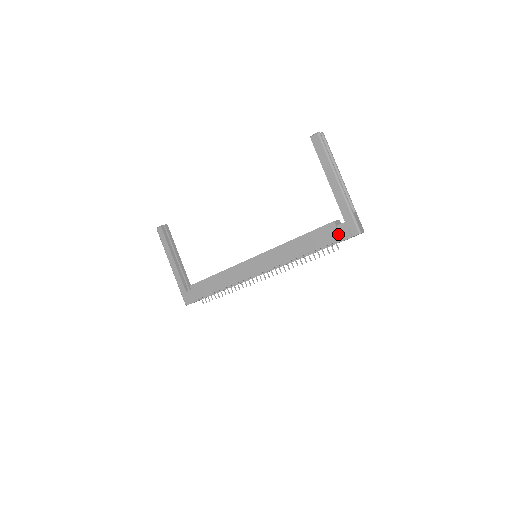
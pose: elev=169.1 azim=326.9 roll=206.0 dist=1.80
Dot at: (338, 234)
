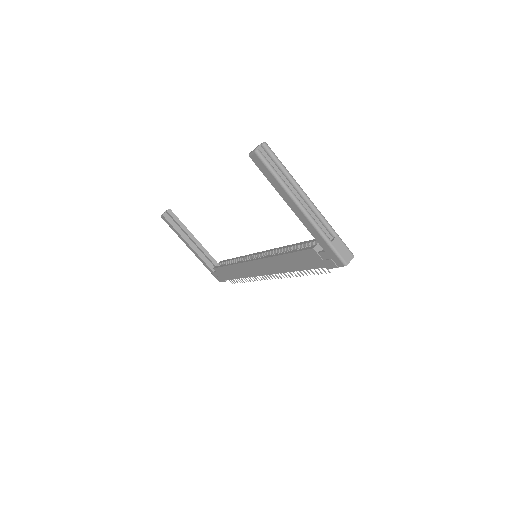
Dot at: (322, 261)
